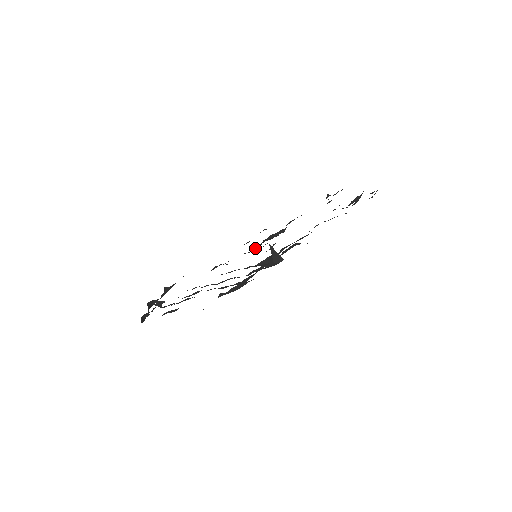
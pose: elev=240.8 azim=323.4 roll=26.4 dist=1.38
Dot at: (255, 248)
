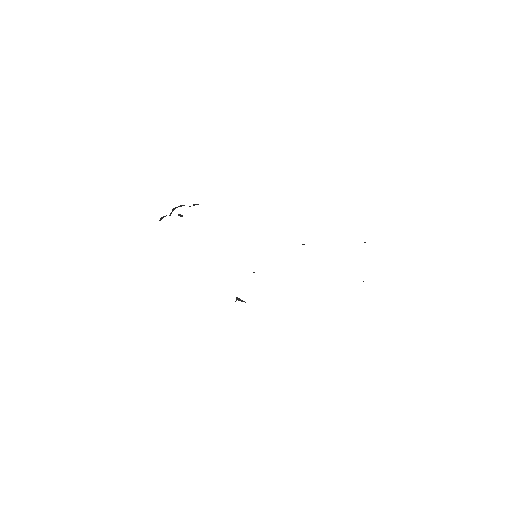
Dot at: occluded
